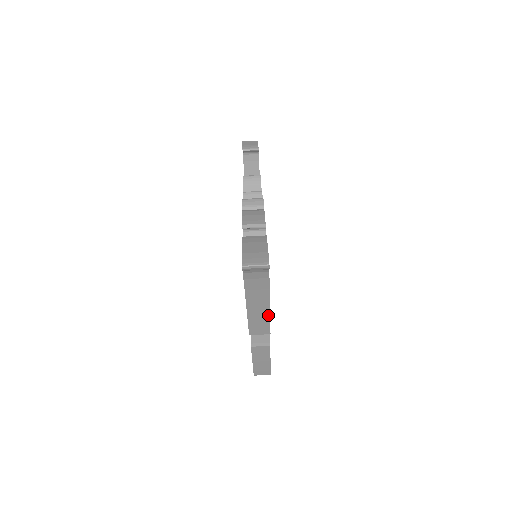
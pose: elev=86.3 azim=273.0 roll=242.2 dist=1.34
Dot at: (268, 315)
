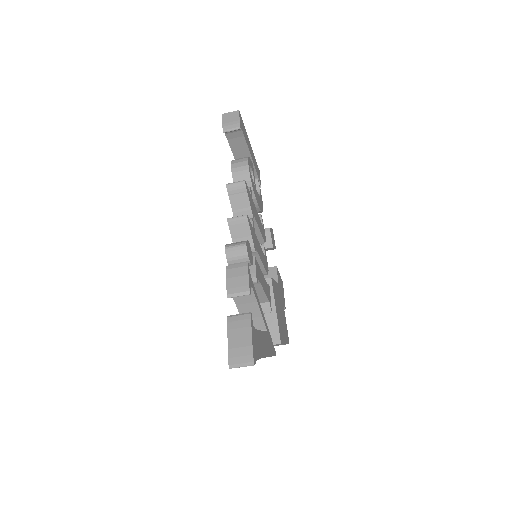
Dot at: occluded
